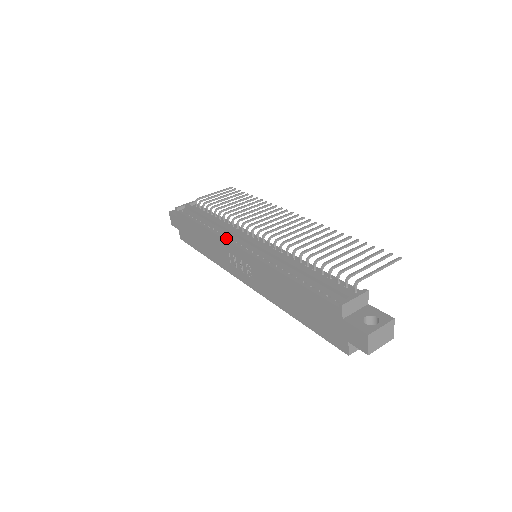
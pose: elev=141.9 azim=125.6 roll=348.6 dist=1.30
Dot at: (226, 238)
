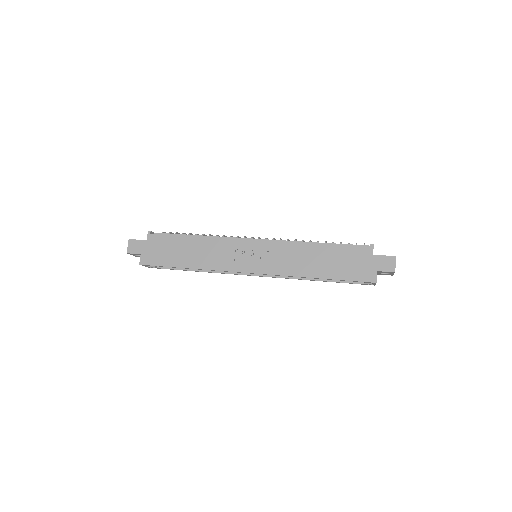
Dot at: occluded
